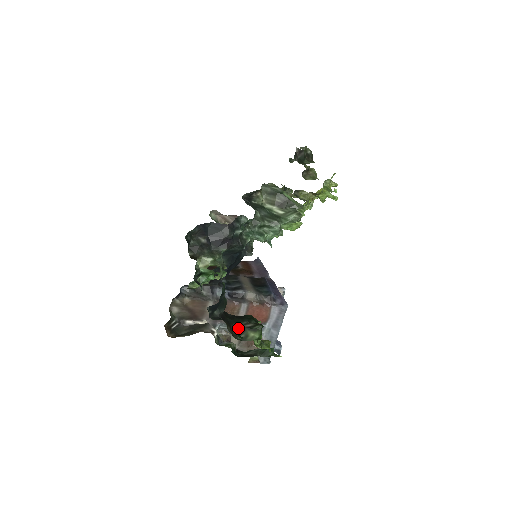
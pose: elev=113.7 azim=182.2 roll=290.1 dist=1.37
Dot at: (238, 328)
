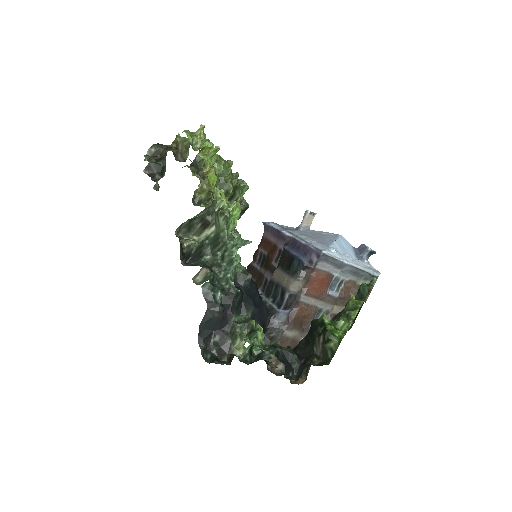
Dot at: (319, 350)
